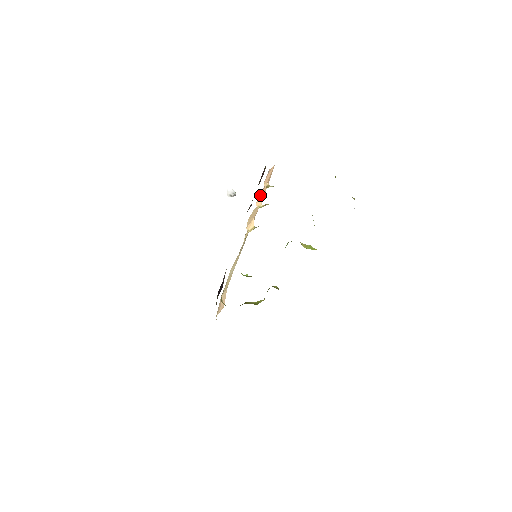
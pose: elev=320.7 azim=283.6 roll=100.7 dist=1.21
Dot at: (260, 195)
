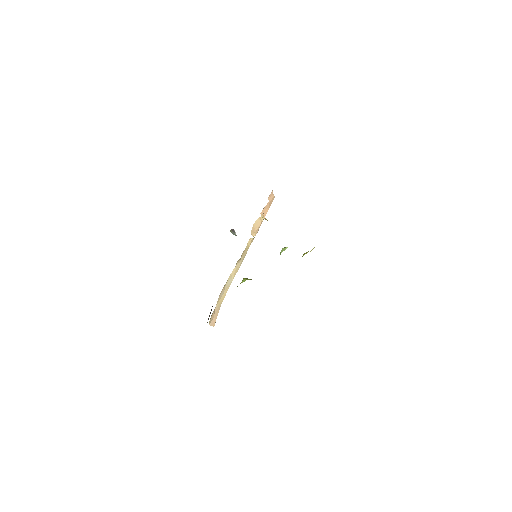
Dot at: (263, 211)
